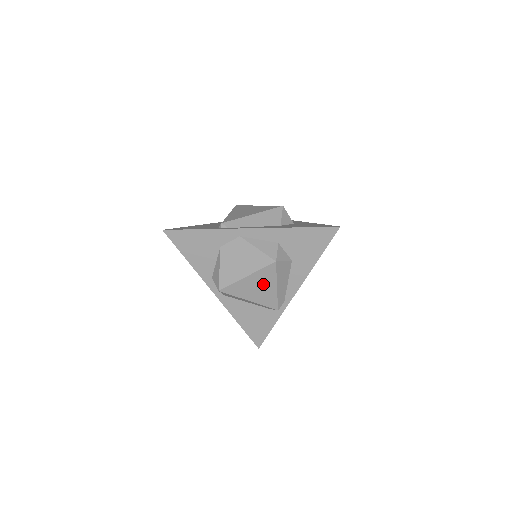
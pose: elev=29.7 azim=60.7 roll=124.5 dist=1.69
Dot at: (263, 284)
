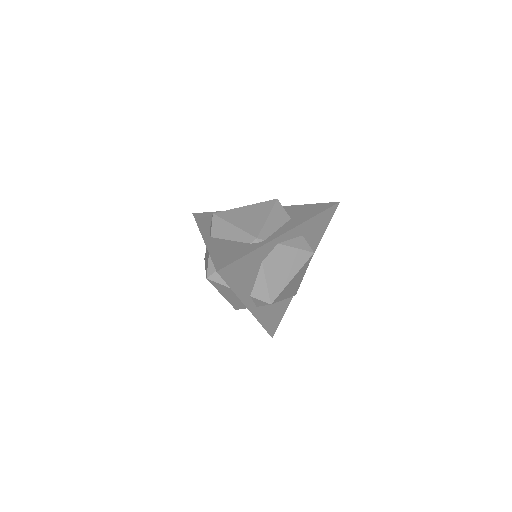
Dot at: (298, 278)
